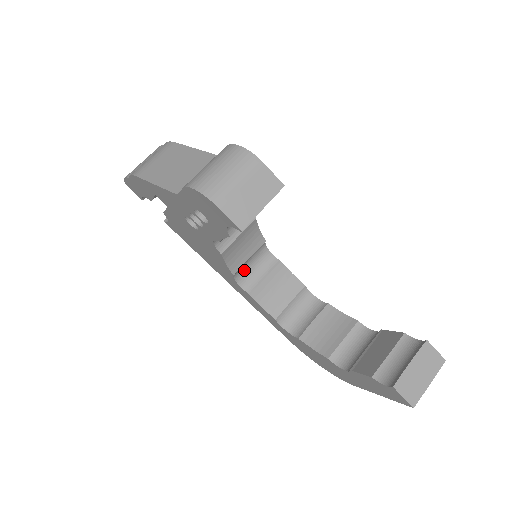
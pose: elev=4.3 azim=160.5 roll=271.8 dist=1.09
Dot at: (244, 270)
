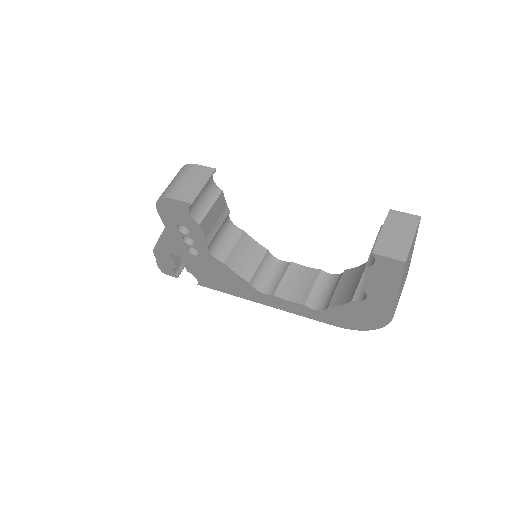
Dot at: (261, 280)
